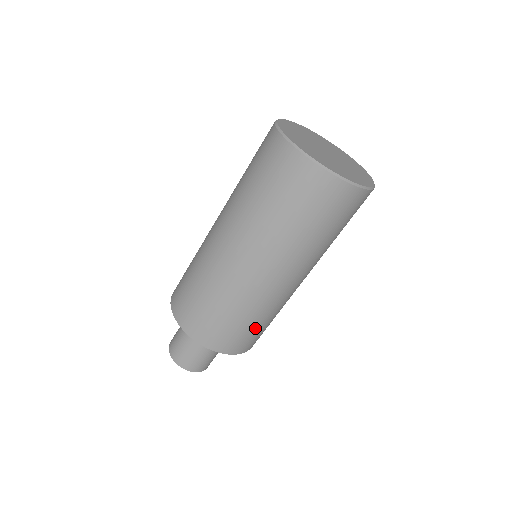
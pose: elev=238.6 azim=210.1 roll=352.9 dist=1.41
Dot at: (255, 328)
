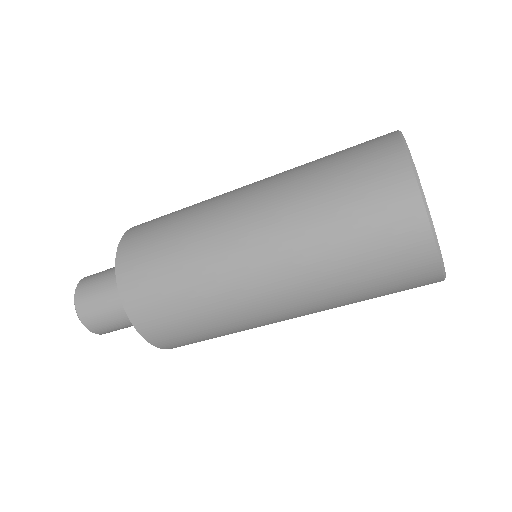
Dot at: occluded
